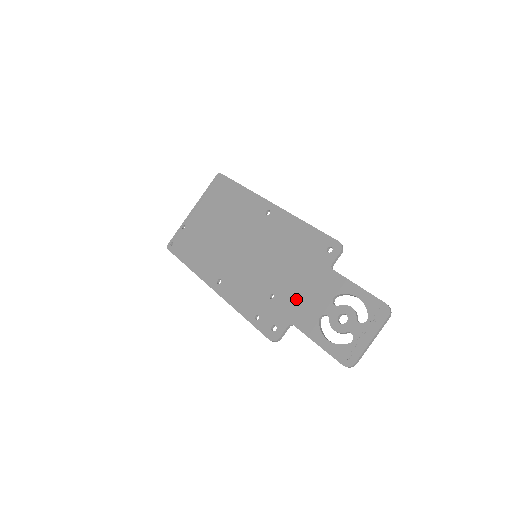
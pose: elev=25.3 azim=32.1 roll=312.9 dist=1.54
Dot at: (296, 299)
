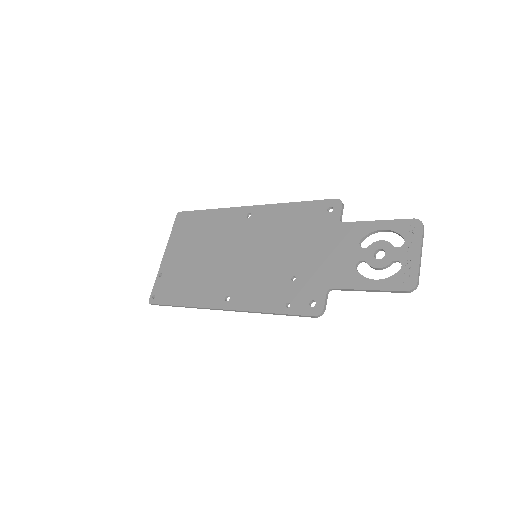
Dot at: (321, 266)
